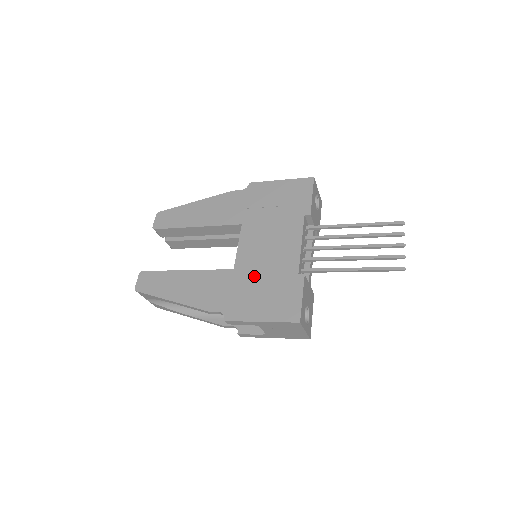
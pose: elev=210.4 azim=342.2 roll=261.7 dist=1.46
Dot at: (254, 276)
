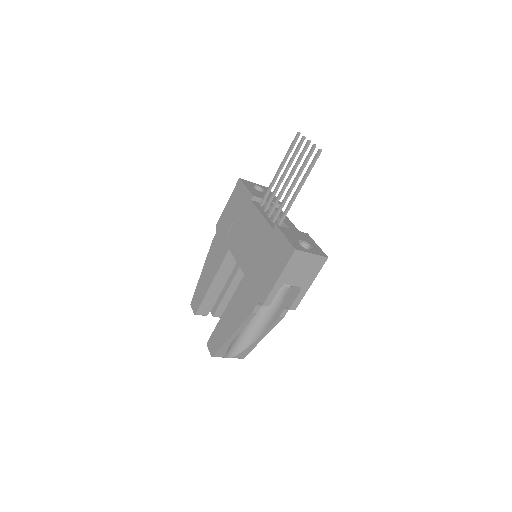
Dot at: (255, 263)
